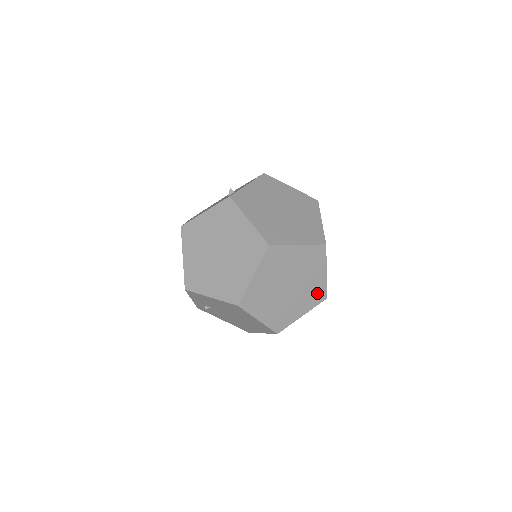
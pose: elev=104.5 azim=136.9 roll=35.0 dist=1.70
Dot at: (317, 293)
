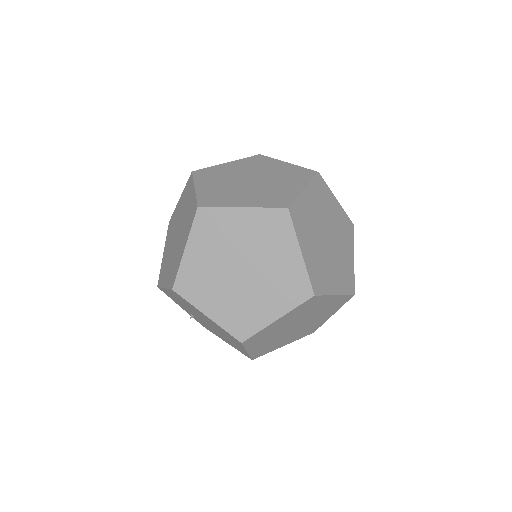
Dot at: (293, 285)
